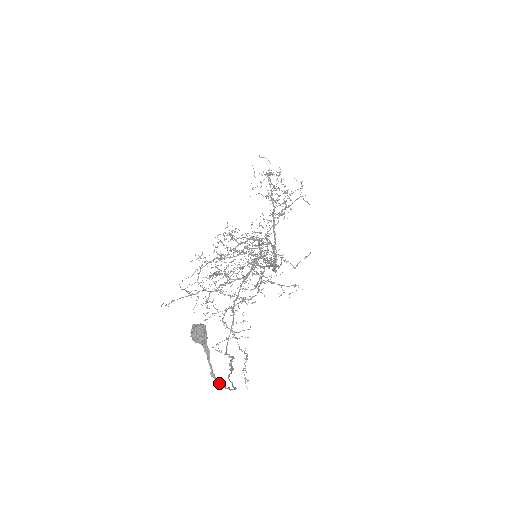
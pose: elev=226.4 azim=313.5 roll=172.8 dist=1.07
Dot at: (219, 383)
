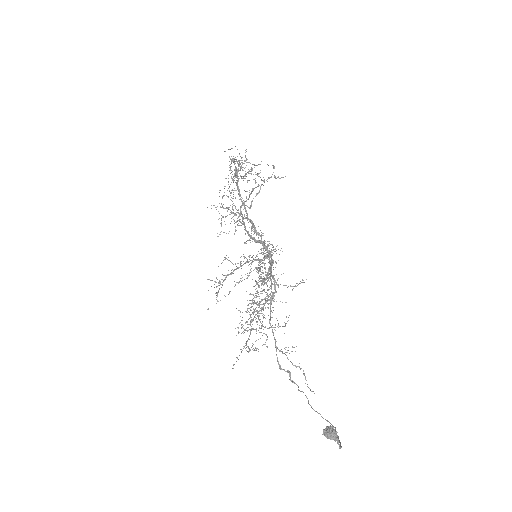
Dot at: (341, 446)
